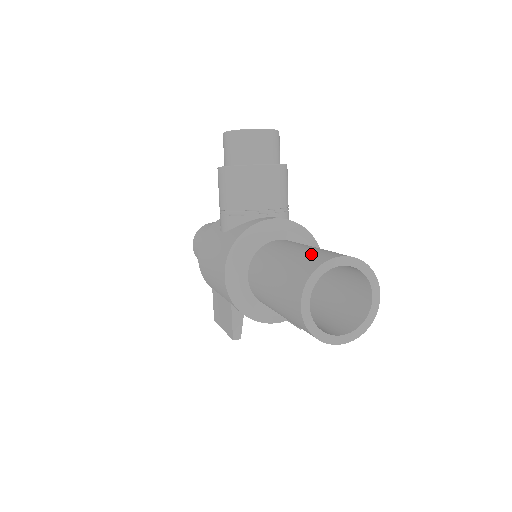
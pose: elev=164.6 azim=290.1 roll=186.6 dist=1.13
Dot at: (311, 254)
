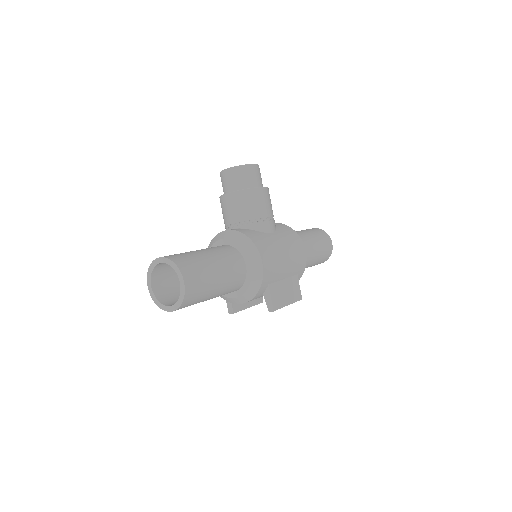
Dot at: occluded
